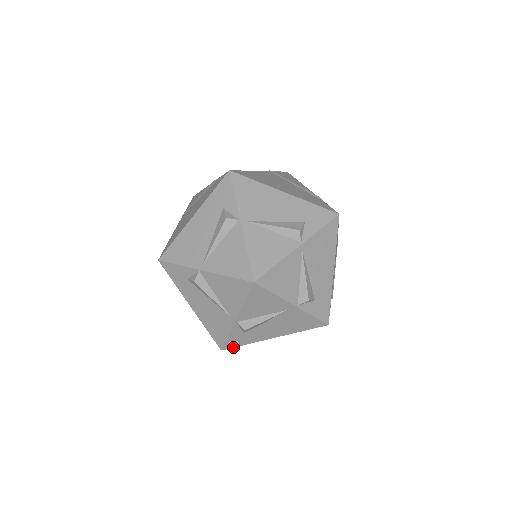
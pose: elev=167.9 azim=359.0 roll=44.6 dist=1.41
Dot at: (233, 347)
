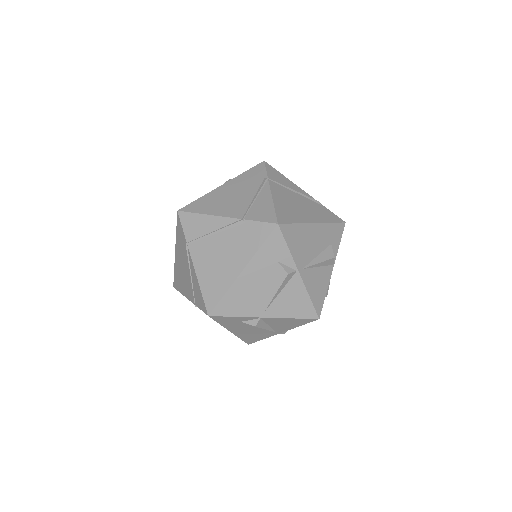
Dot at: occluded
